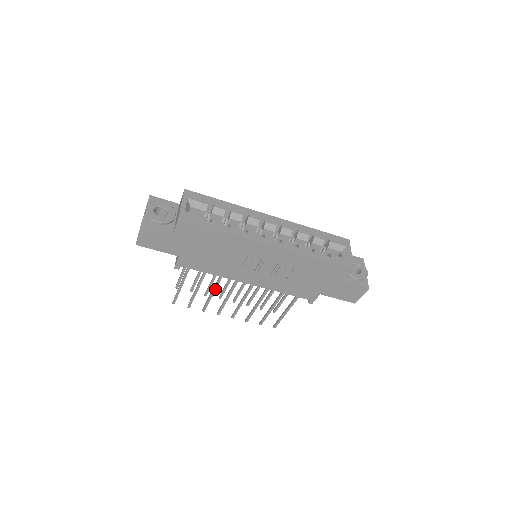
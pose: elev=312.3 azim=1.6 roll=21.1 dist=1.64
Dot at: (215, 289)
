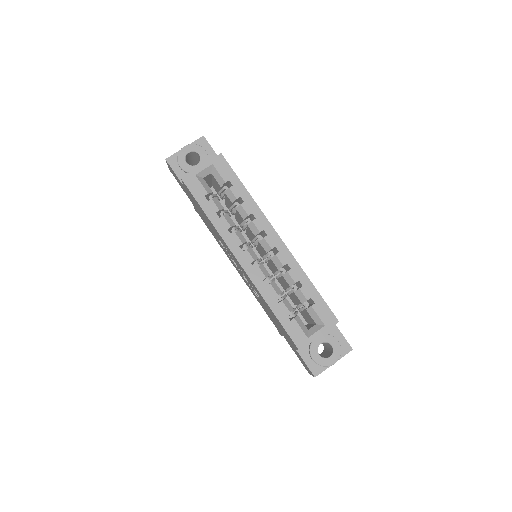
Dot at: occluded
